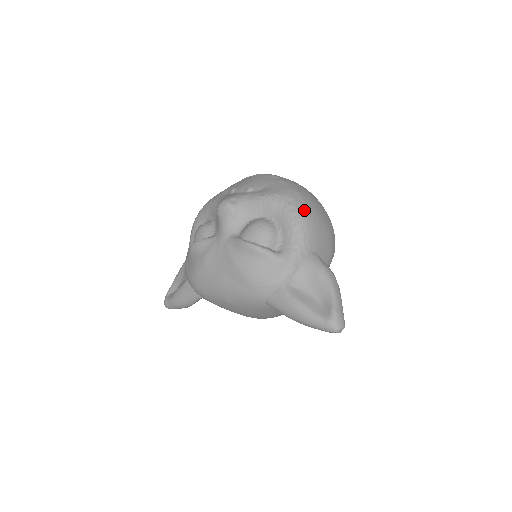
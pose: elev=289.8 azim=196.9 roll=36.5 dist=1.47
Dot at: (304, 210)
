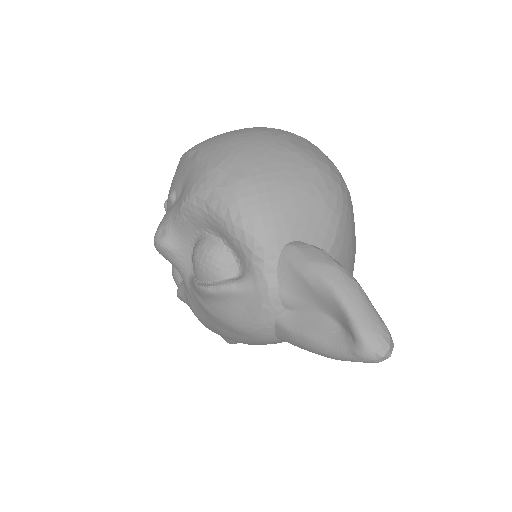
Dot at: (233, 194)
